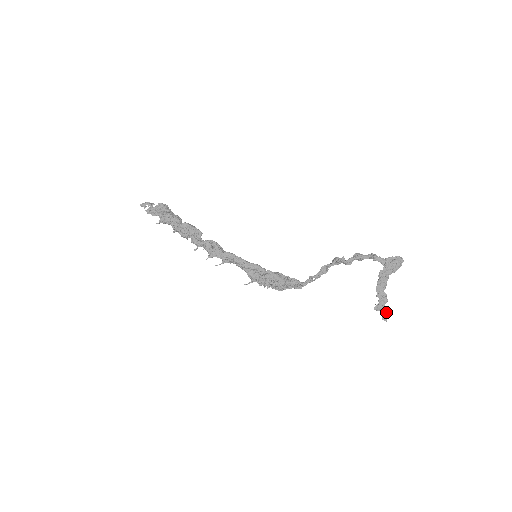
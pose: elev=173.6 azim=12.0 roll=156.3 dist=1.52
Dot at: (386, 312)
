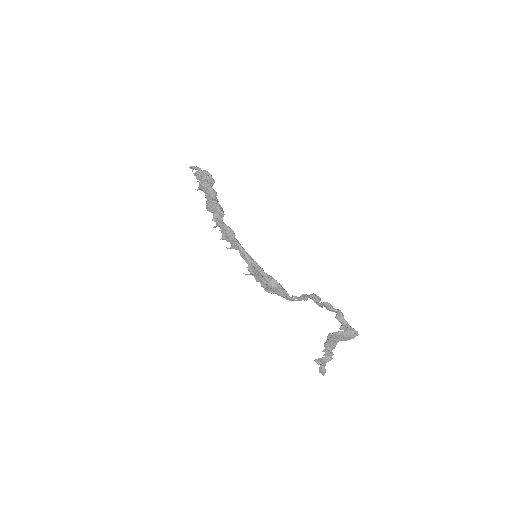
Dot at: (324, 369)
